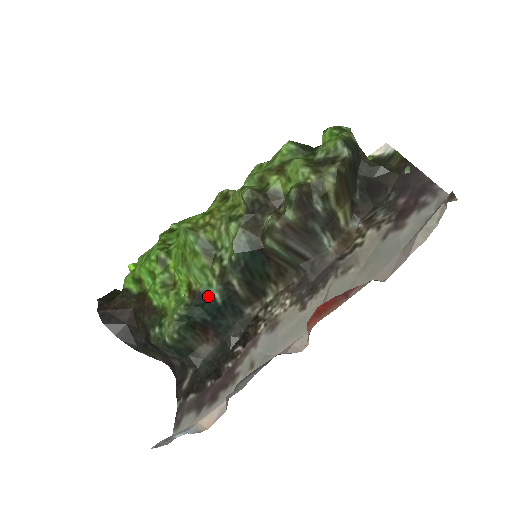
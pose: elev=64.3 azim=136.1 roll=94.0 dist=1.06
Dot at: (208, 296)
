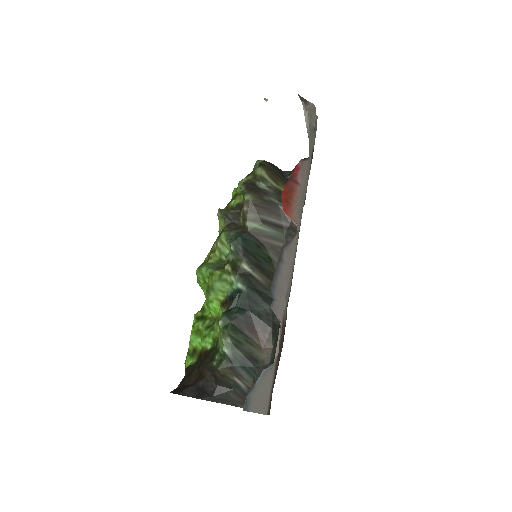
Dot at: (235, 293)
